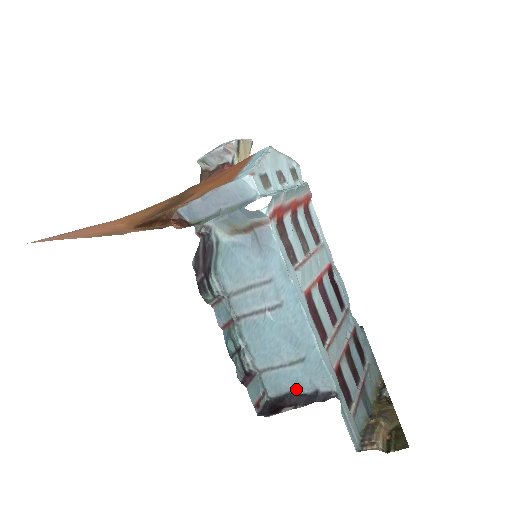
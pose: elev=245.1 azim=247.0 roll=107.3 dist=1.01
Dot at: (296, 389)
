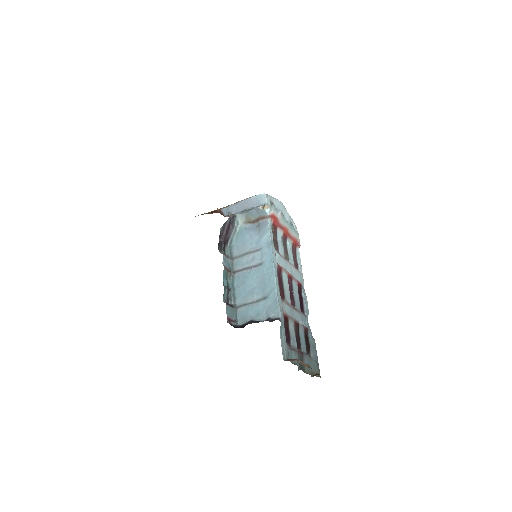
Dot at: (256, 319)
